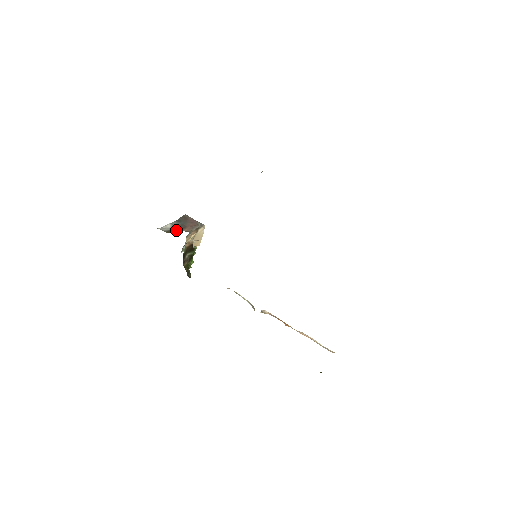
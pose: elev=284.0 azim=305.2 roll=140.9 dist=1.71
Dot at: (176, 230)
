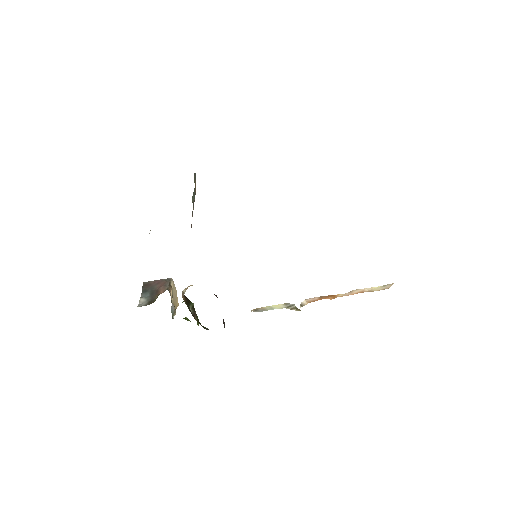
Dot at: (154, 298)
